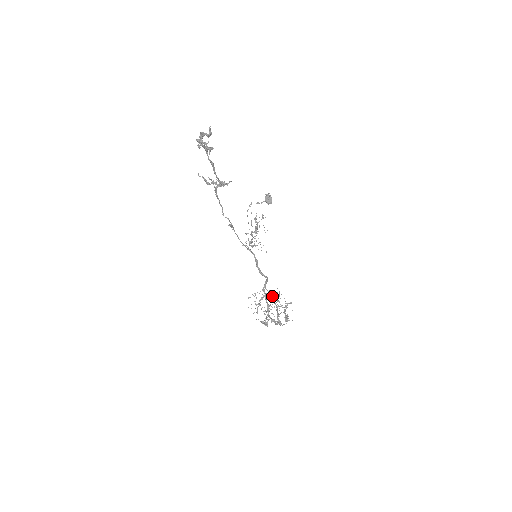
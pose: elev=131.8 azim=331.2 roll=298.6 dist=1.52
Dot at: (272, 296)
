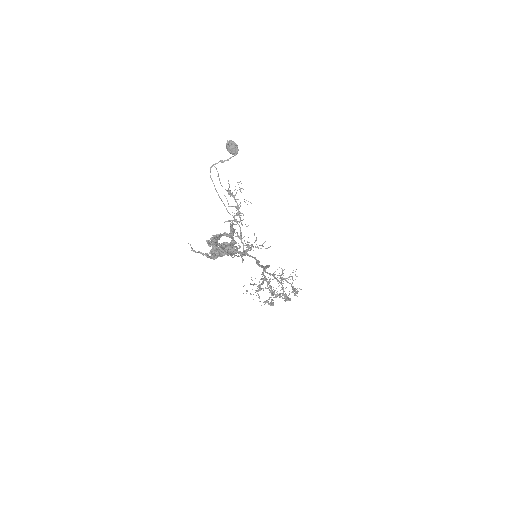
Dot at: (274, 276)
